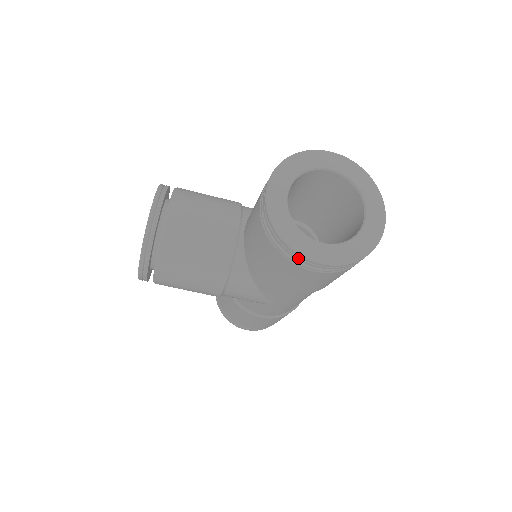
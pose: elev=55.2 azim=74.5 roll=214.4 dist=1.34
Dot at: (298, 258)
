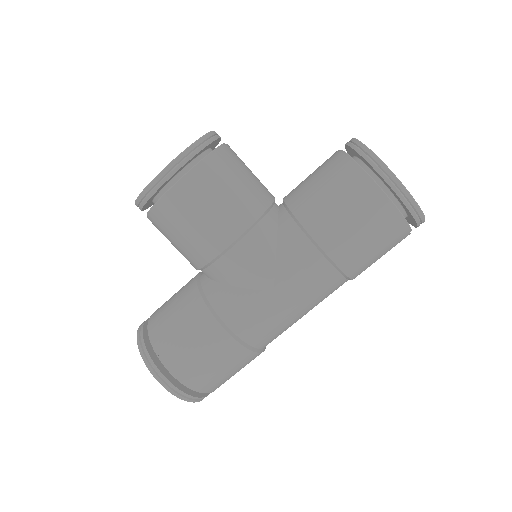
Dot at: (383, 174)
